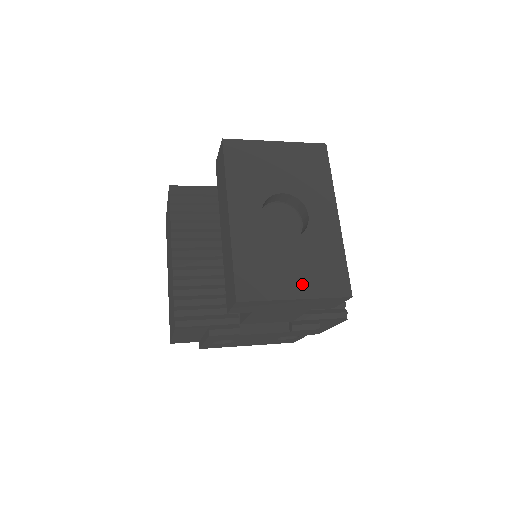
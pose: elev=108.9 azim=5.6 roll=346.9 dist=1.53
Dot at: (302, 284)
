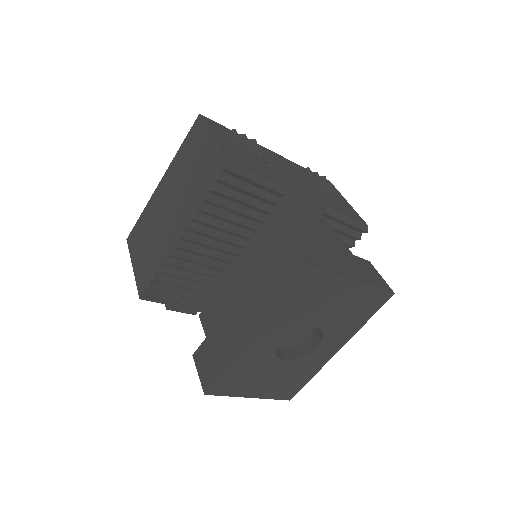
Dot at: (264, 390)
